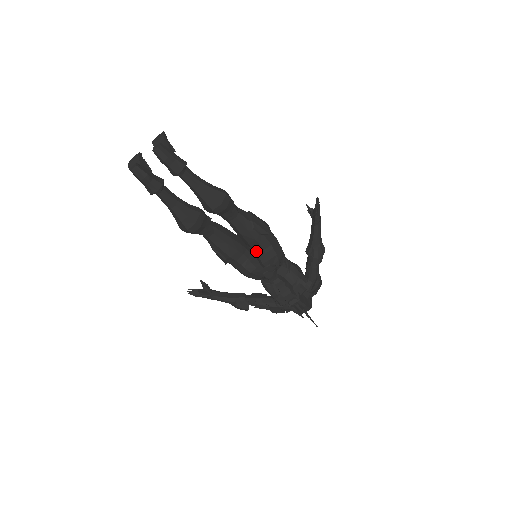
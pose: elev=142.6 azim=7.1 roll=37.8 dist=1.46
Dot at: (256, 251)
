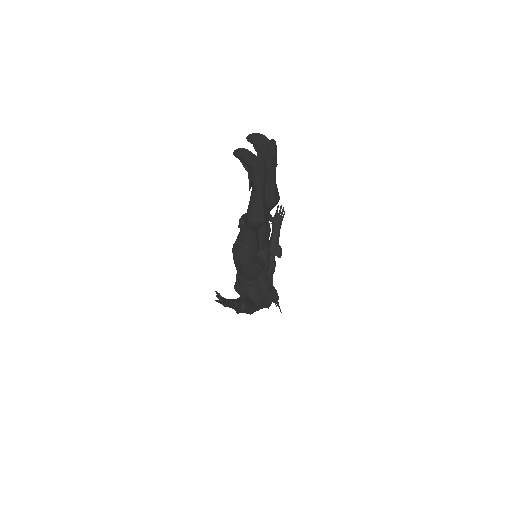
Dot at: (263, 249)
